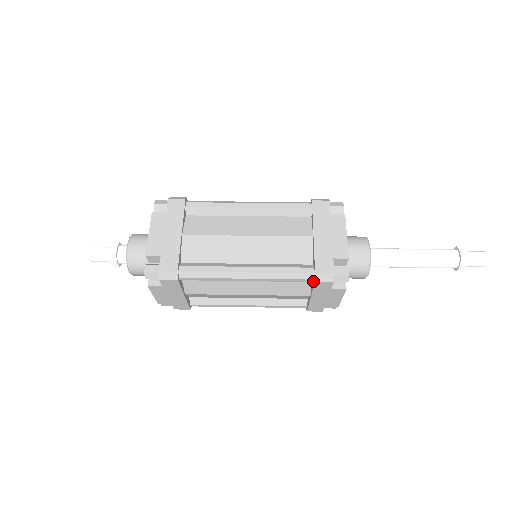
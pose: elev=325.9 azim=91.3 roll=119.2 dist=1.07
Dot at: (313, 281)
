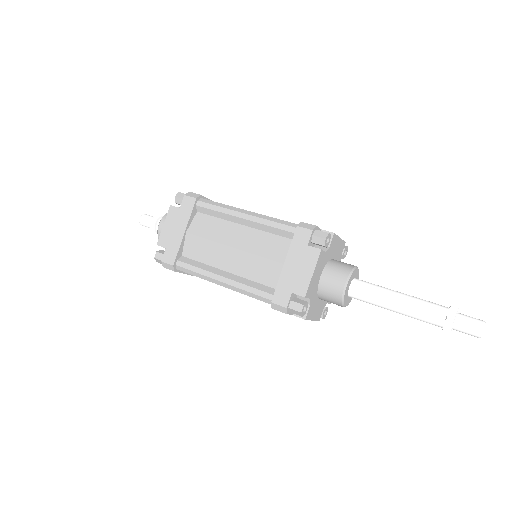
Dot at: occluded
